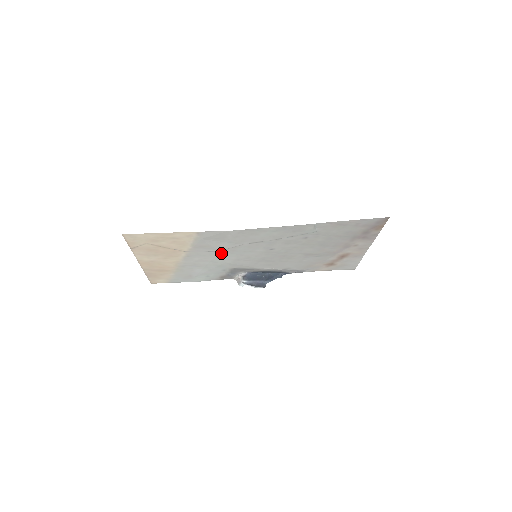
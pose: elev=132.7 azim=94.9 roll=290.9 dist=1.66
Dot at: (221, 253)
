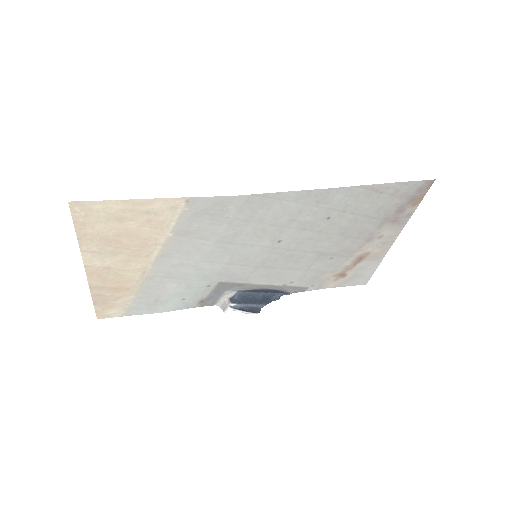
Dot at: (211, 248)
